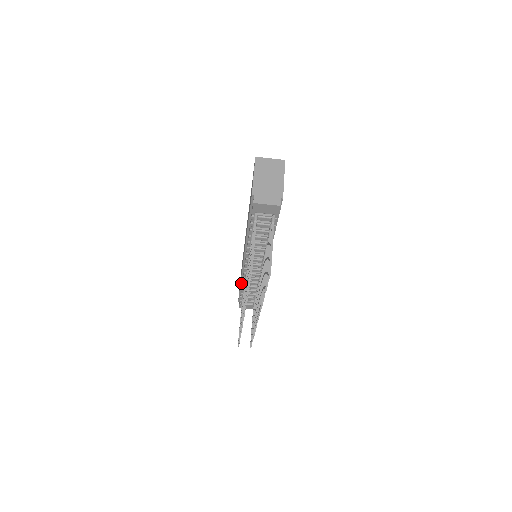
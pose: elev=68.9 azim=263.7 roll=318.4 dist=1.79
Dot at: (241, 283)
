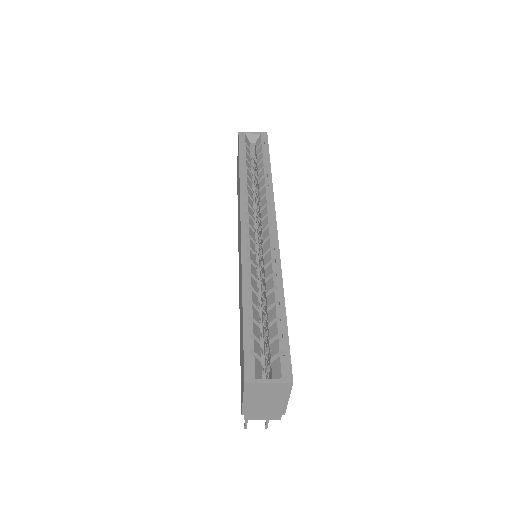
Dot at: occluded
